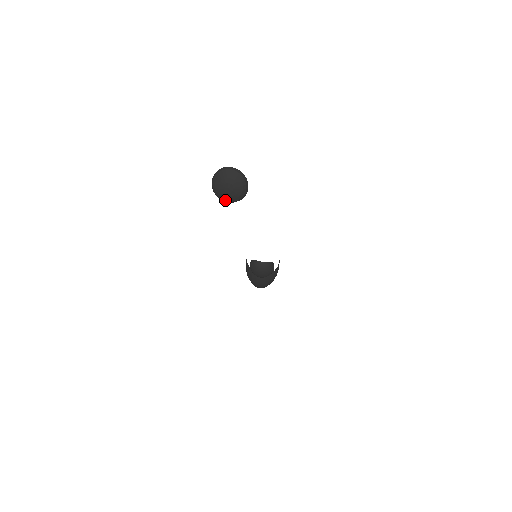
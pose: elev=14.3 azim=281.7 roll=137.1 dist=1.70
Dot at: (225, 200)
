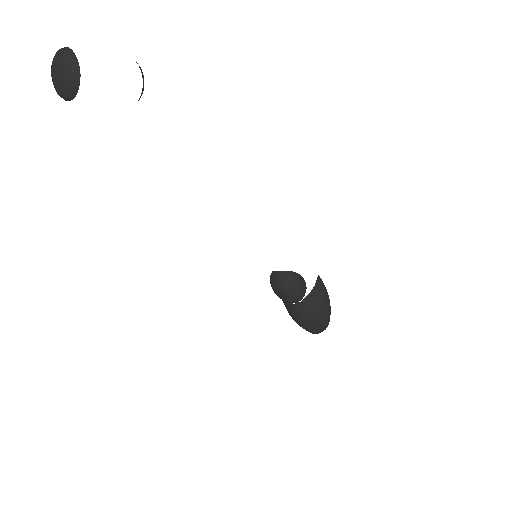
Dot at: (65, 97)
